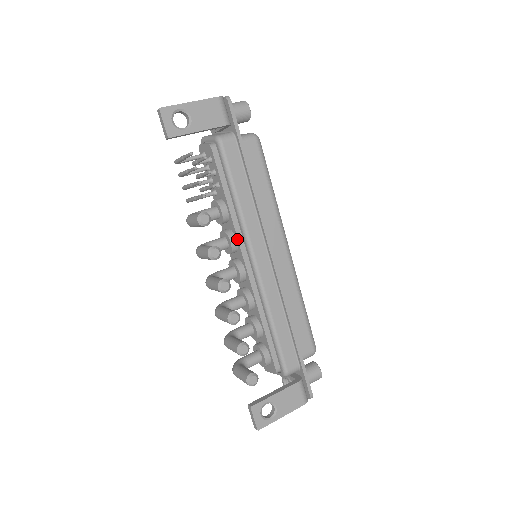
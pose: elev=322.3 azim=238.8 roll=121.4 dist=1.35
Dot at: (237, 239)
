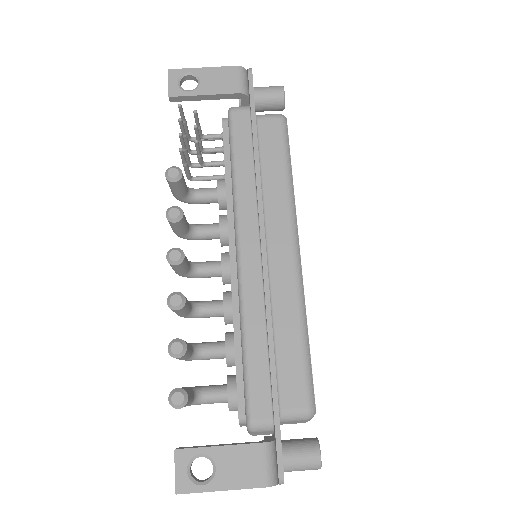
Dot at: (227, 222)
